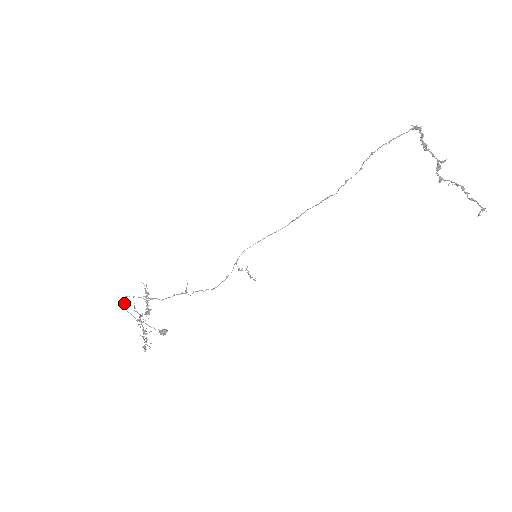
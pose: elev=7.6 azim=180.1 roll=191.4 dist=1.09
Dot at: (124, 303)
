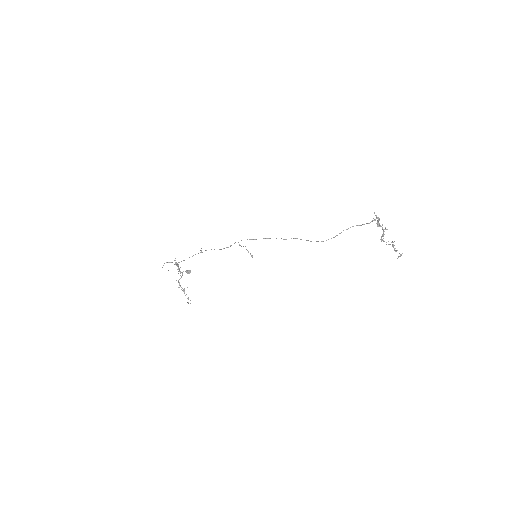
Dot at: occluded
